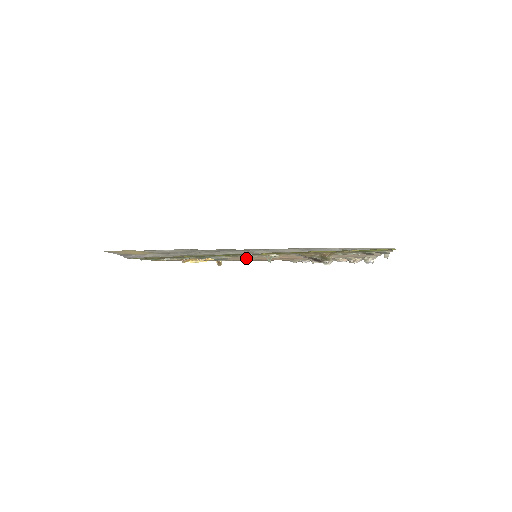
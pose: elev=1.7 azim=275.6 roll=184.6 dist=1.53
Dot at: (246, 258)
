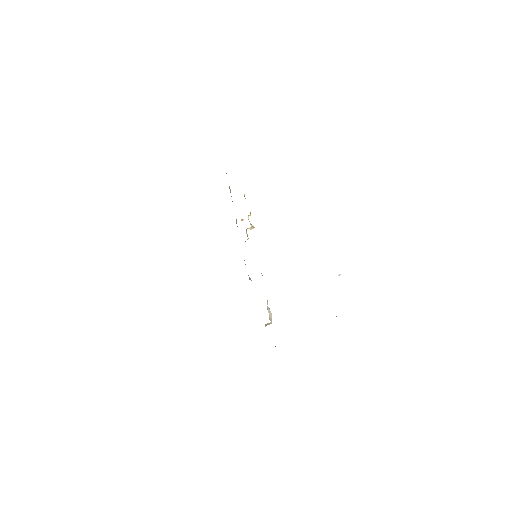
Dot at: occluded
